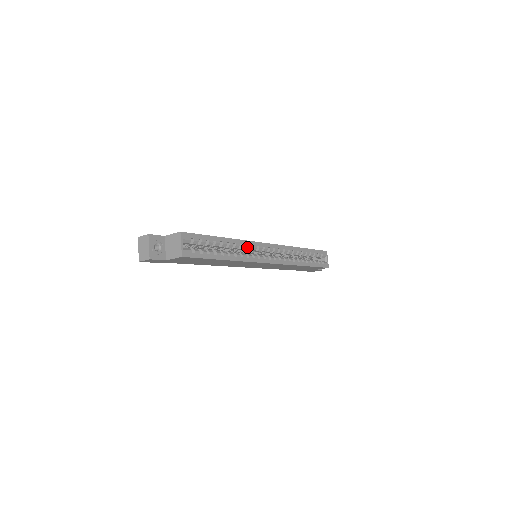
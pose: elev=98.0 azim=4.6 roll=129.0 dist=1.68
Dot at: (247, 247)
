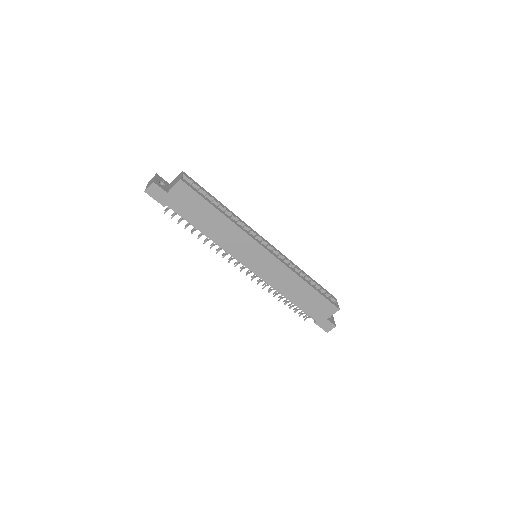
Dot at: (244, 226)
